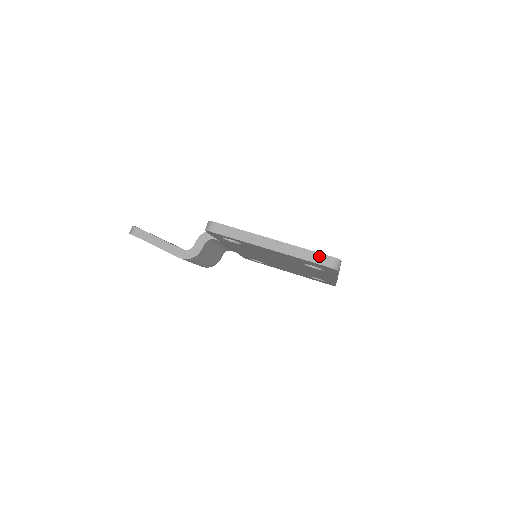
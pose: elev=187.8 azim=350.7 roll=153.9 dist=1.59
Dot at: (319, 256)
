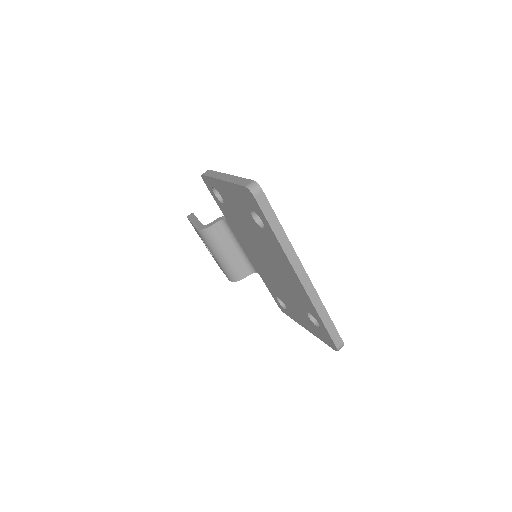
Dot at: (246, 181)
